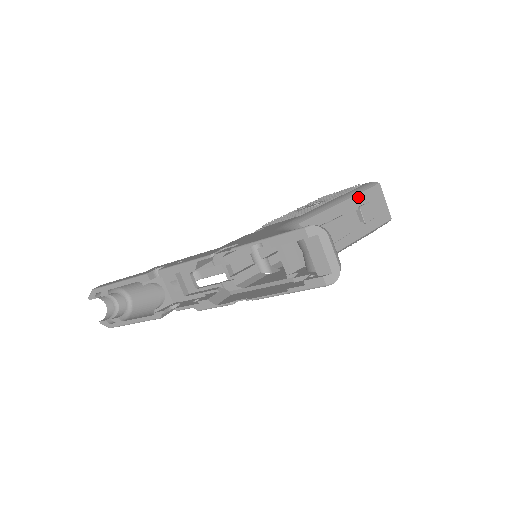
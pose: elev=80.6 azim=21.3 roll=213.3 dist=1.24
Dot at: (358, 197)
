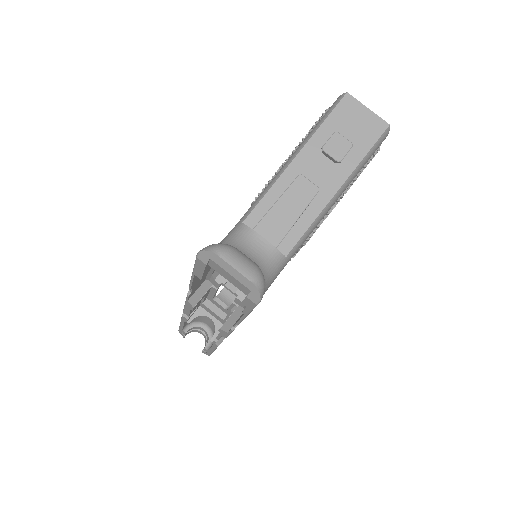
Dot at: (318, 134)
